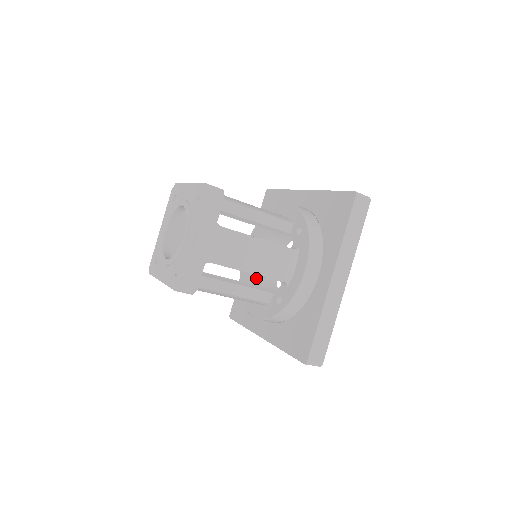
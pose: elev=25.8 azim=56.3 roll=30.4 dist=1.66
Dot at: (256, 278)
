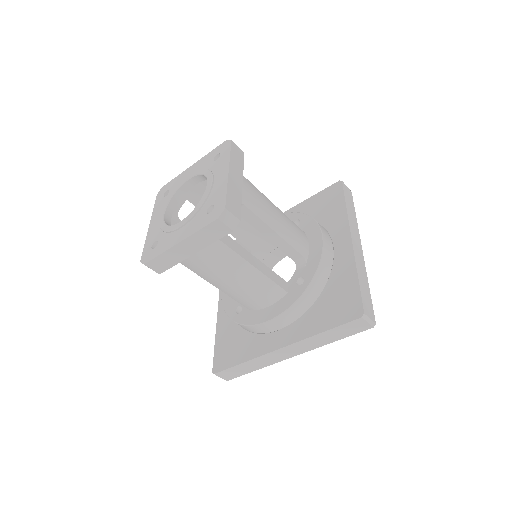
Dot at: occluded
